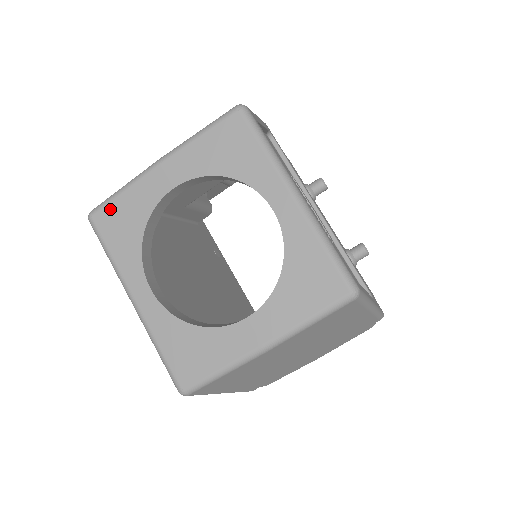
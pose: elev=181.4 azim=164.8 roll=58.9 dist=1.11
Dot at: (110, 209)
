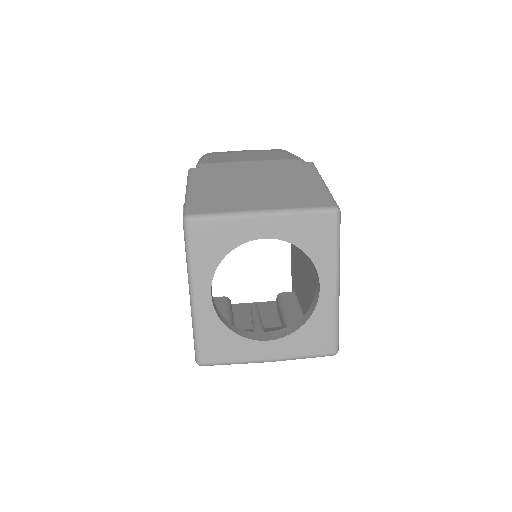
Dot at: (208, 225)
